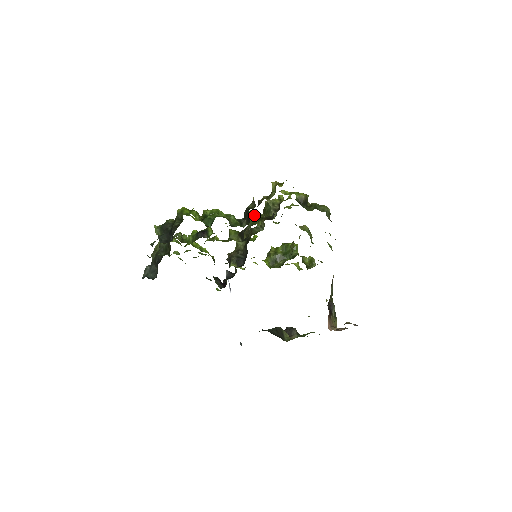
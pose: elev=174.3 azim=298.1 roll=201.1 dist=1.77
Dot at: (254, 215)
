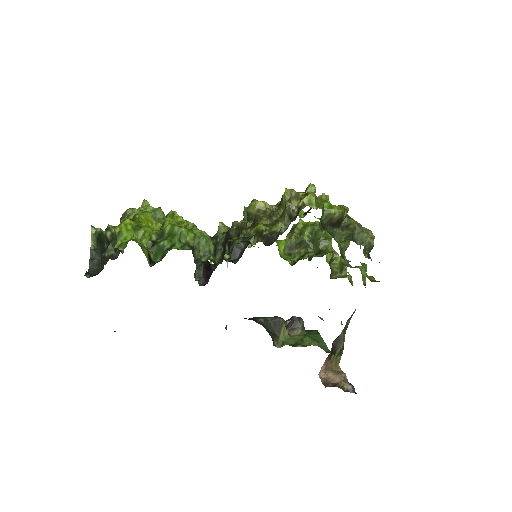
Dot at: occluded
